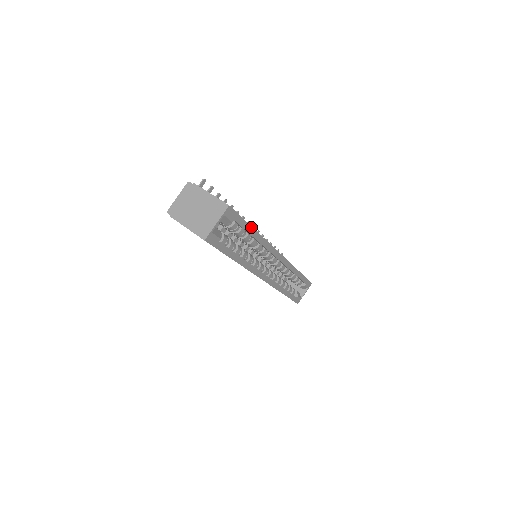
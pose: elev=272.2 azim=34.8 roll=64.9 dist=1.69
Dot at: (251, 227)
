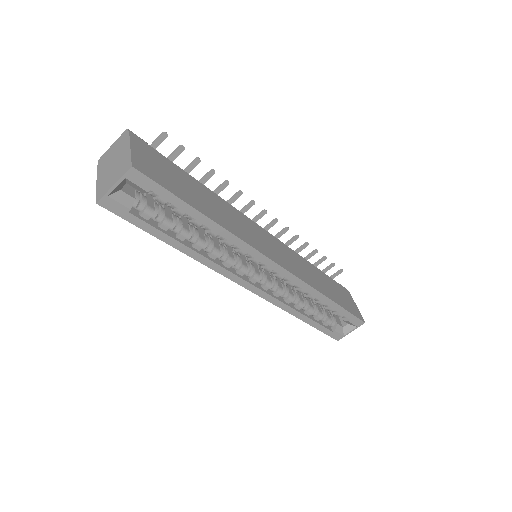
Dot at: (194, 209)
